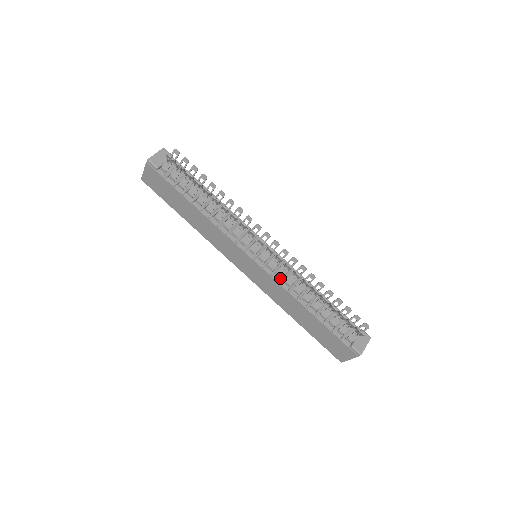
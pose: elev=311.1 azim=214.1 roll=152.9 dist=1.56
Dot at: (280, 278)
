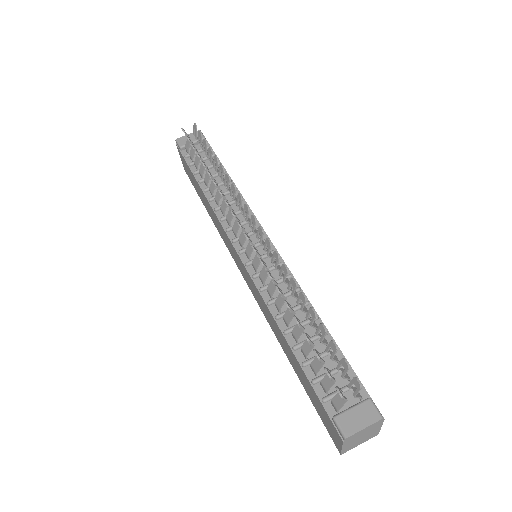
Dot at: (263, 284)
